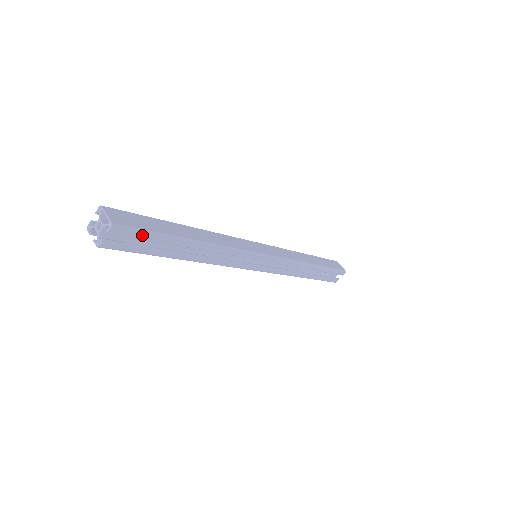
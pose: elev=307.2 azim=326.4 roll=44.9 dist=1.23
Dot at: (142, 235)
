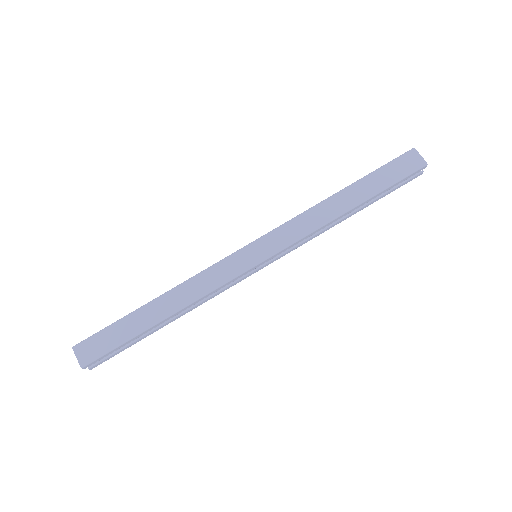
Dot at: (111, 352)
